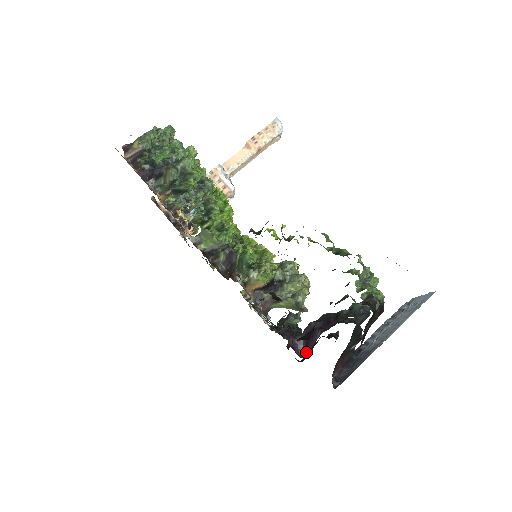
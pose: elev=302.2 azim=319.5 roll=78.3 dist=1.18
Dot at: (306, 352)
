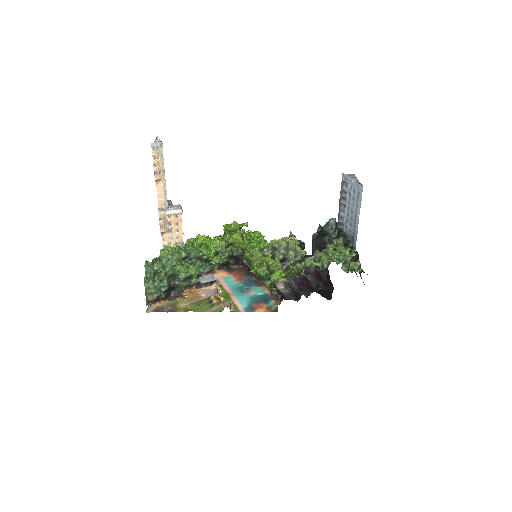
Dot at: occluded
